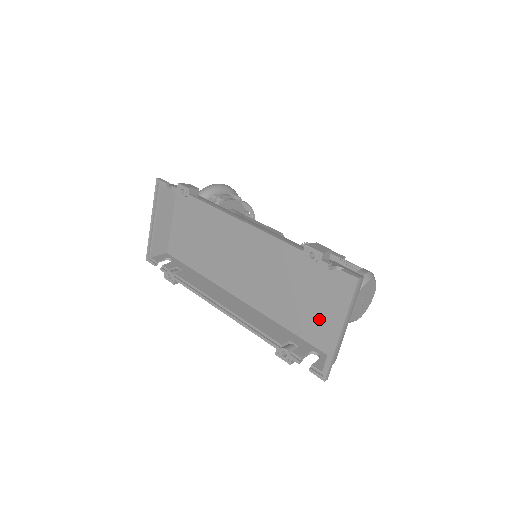
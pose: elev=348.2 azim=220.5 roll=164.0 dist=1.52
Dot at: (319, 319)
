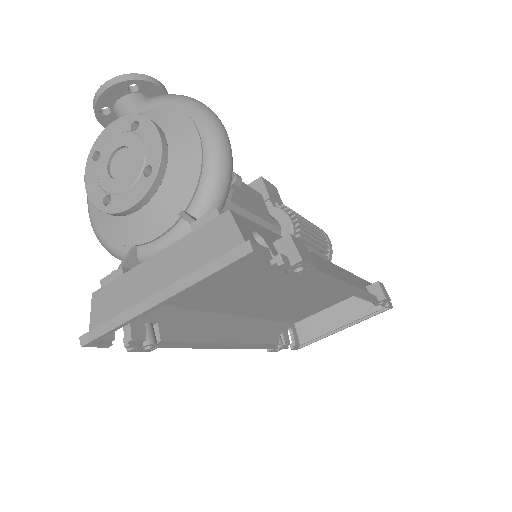
Dot at: (310, 310)
